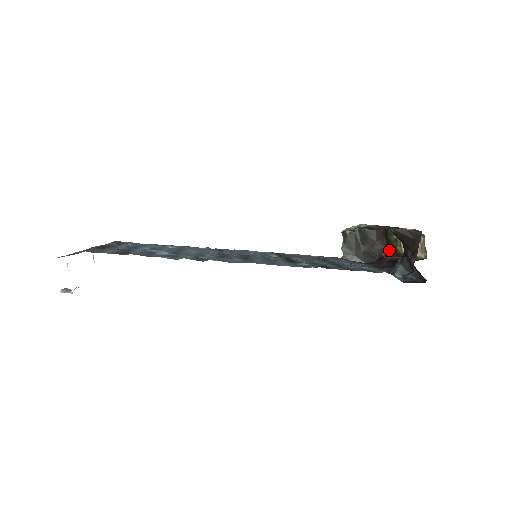
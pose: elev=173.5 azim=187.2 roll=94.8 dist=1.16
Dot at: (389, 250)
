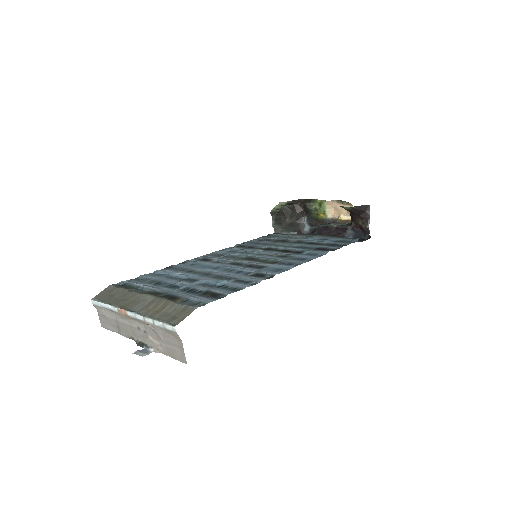
Dot at: (309, 218)
